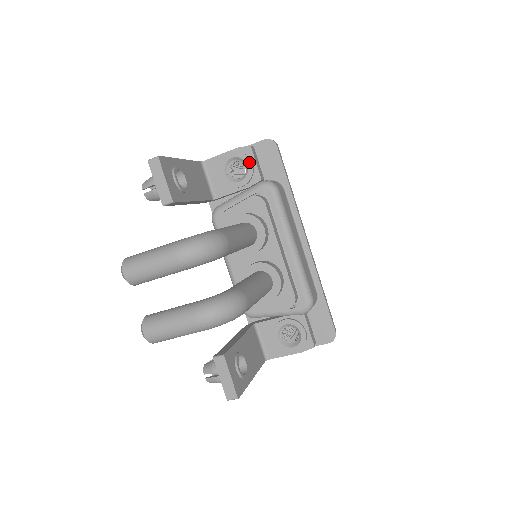
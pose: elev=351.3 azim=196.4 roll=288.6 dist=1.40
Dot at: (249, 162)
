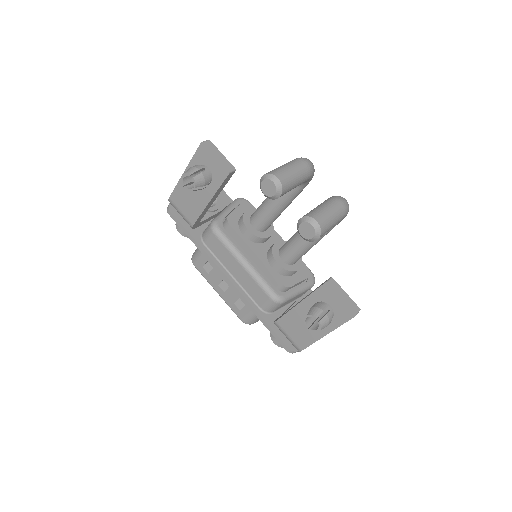
Dot at: occluded
